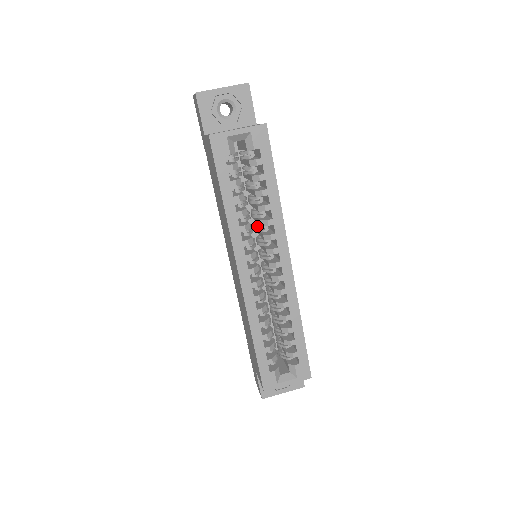
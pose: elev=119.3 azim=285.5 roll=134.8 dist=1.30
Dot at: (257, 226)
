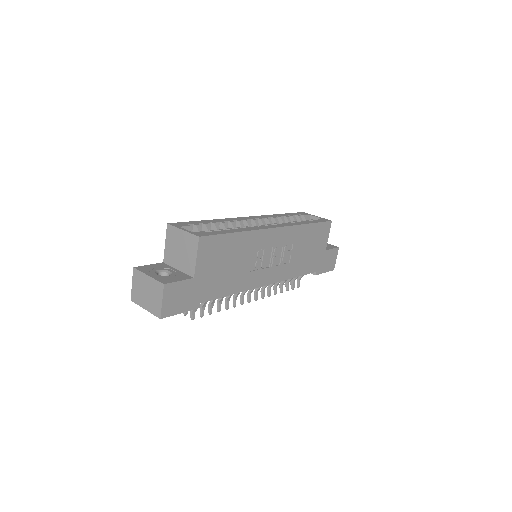
Dot at: occluded
